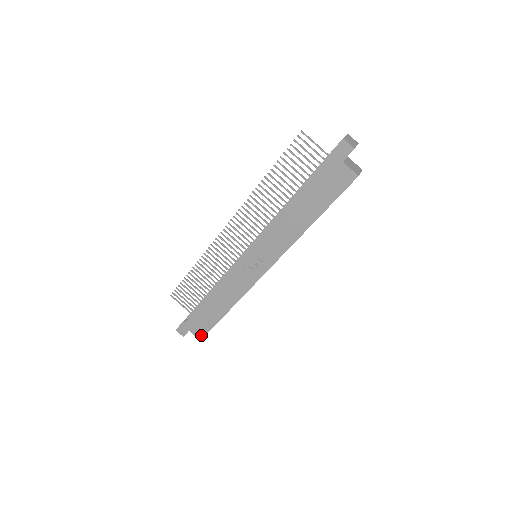
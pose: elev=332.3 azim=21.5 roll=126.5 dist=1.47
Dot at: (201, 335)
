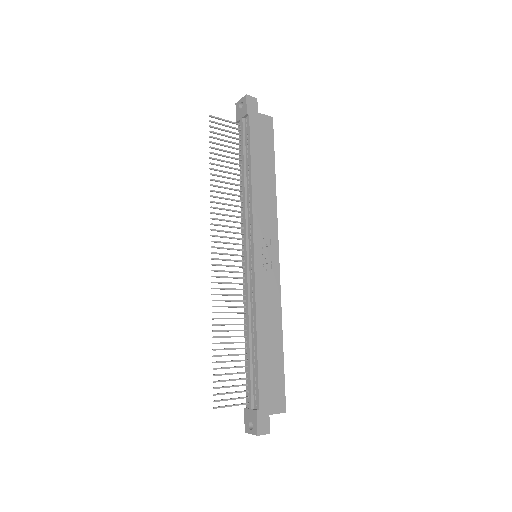
Dot at: (282, 403)
